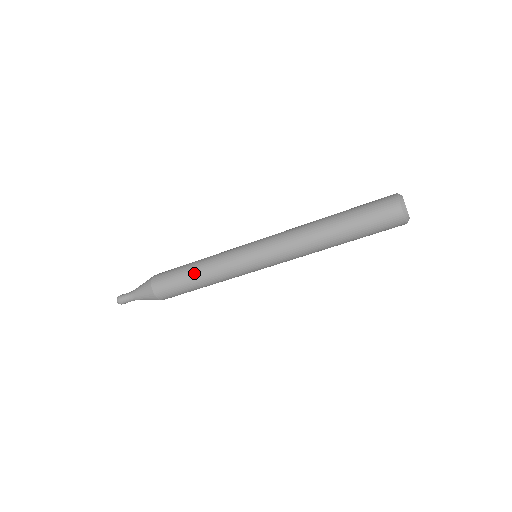
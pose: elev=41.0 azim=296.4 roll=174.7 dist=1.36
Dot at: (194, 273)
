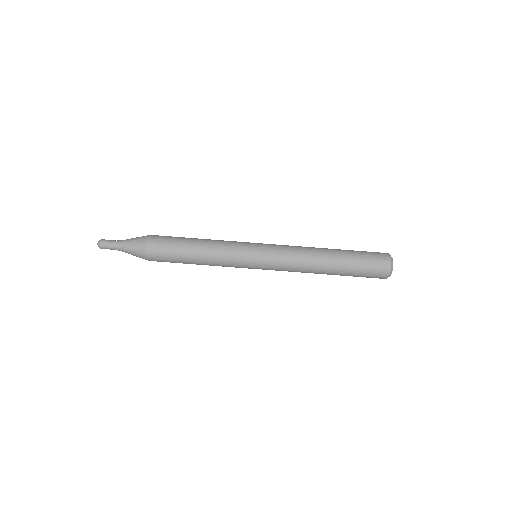
Dot at: (198, 241)
